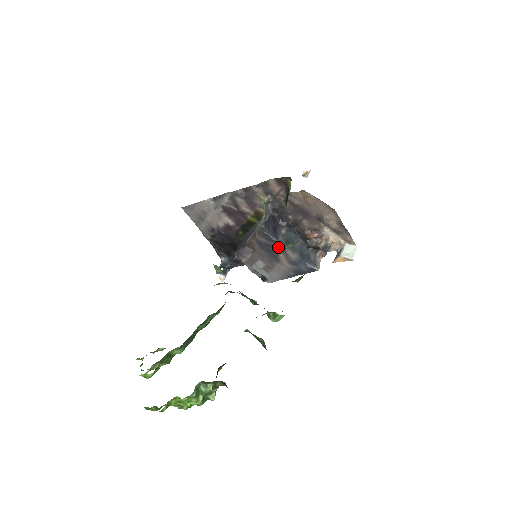
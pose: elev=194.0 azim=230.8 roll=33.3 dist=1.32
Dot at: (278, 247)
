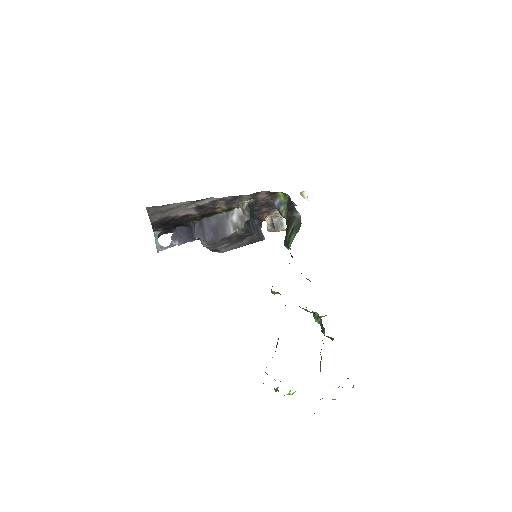
Dot at: (250, 235)
